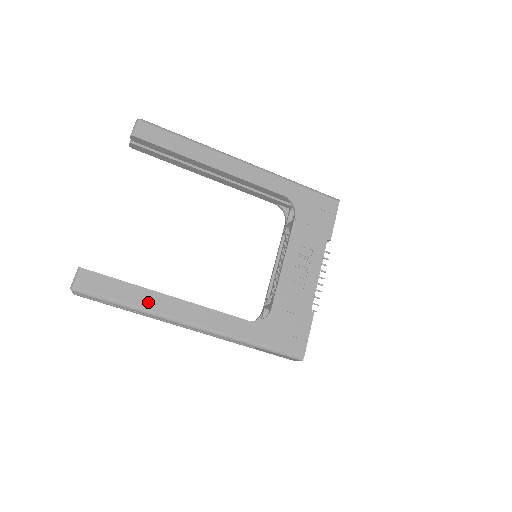
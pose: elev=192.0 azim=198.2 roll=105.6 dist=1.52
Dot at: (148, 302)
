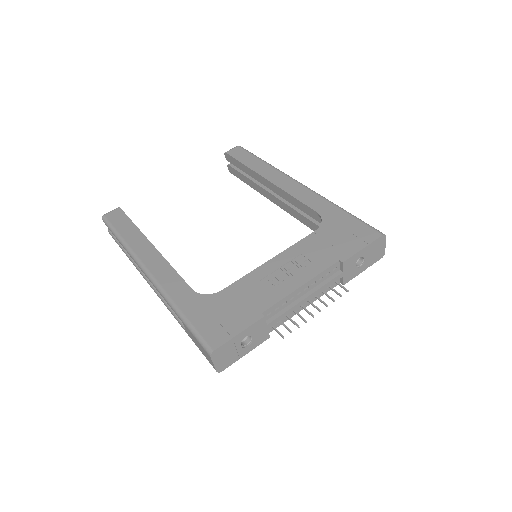
Dot at: (134, 241)
